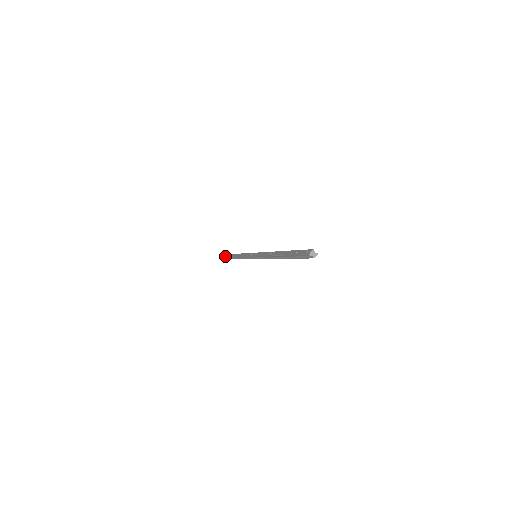
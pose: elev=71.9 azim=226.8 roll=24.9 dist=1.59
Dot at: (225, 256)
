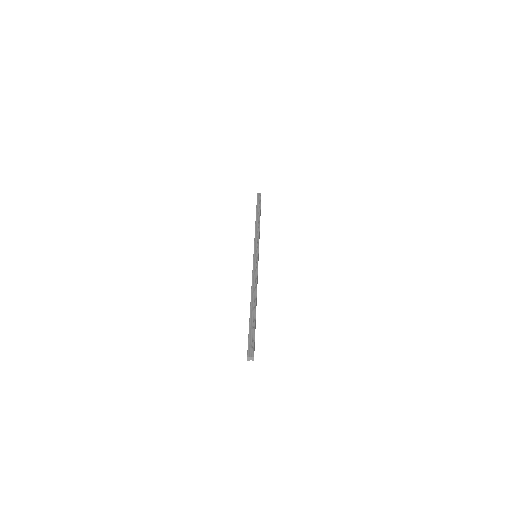
Dot at: occluded
